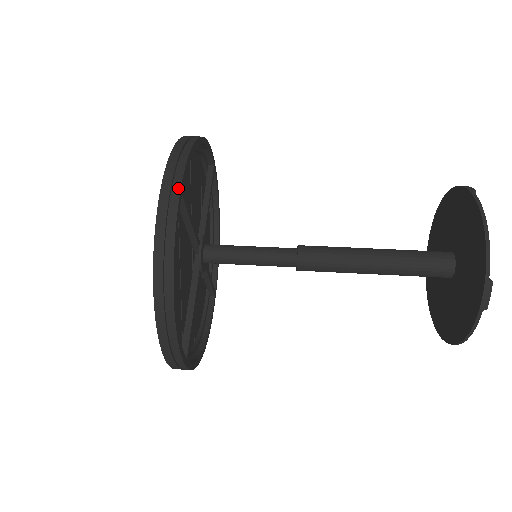
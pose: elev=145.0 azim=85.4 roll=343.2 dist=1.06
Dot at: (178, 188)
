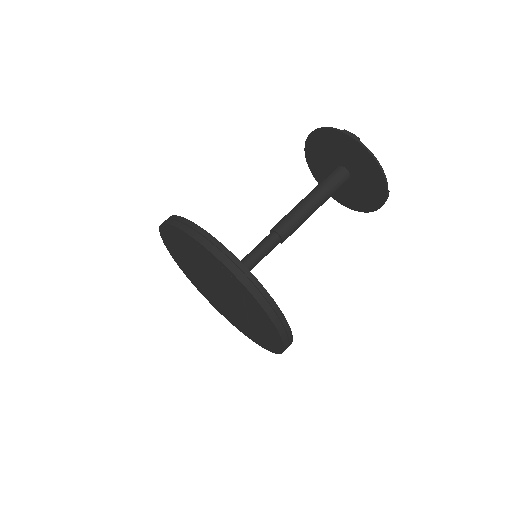
Dot at: (270, 298)
